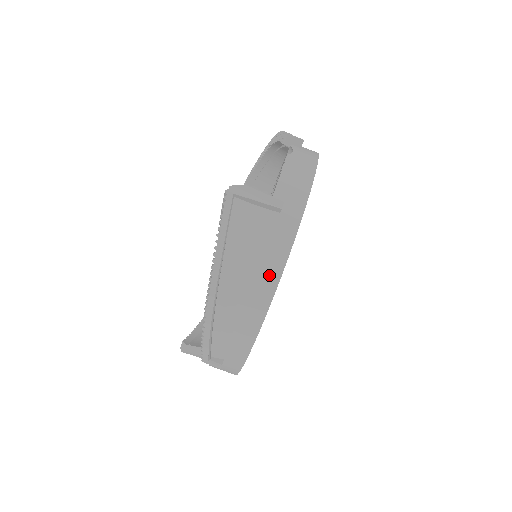
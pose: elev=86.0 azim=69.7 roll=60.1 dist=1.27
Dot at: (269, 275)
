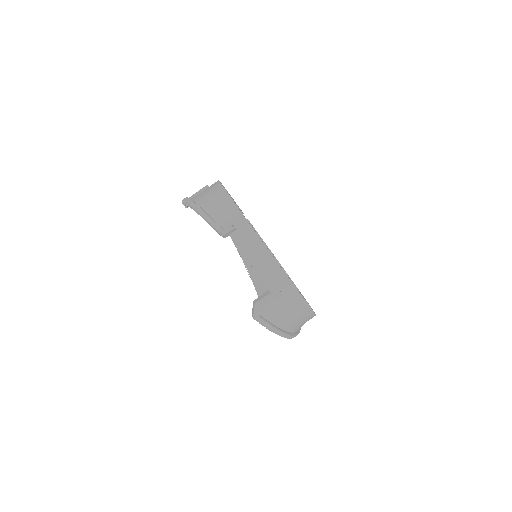
Dot at: (304, 311)
